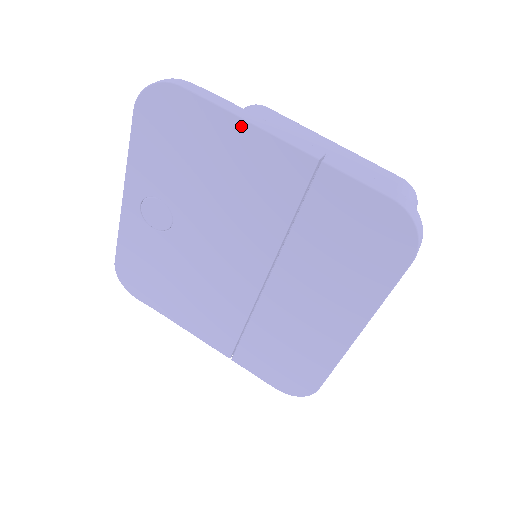
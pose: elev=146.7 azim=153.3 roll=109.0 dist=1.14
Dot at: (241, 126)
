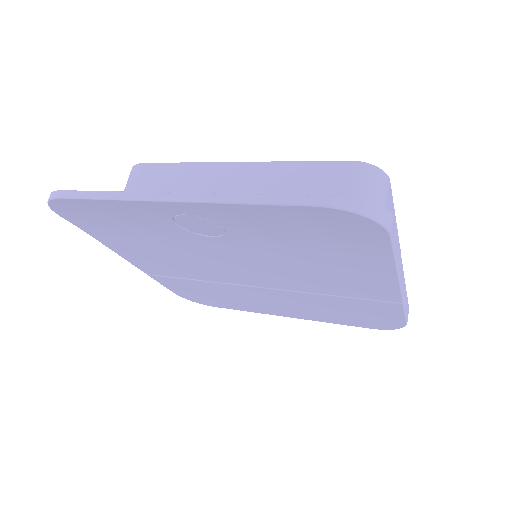
Dot at: (389, 272)
